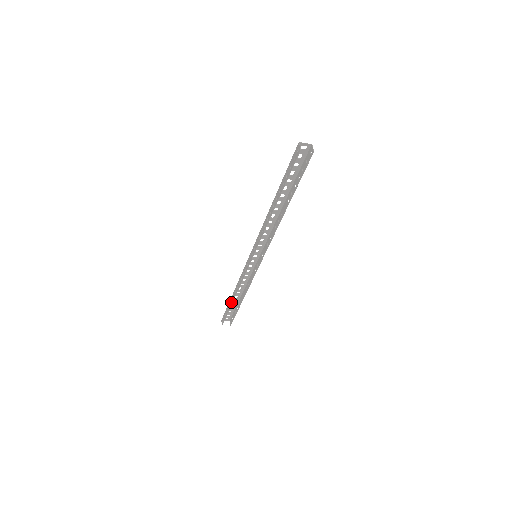
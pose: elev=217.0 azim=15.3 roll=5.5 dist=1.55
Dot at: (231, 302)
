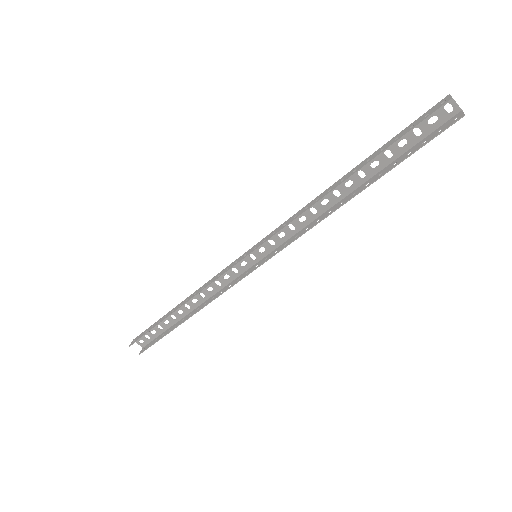
Dot at: (169, 313)
